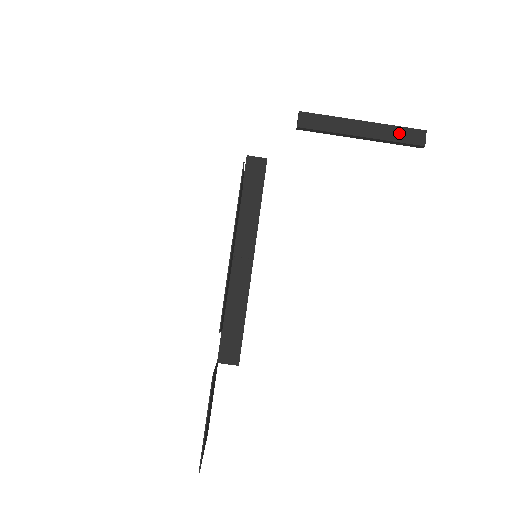
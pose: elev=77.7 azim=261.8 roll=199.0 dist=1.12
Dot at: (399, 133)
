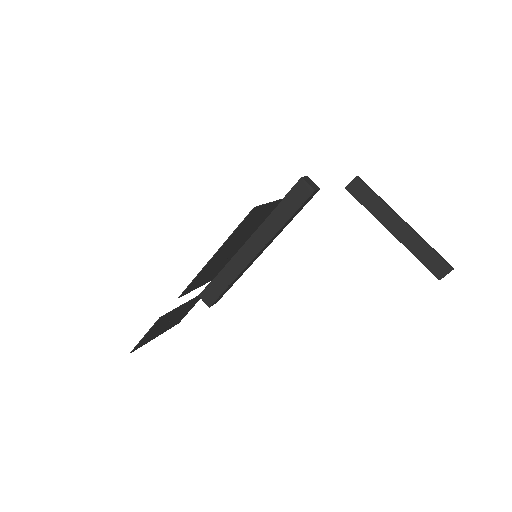
Dot at: (426, 254)
